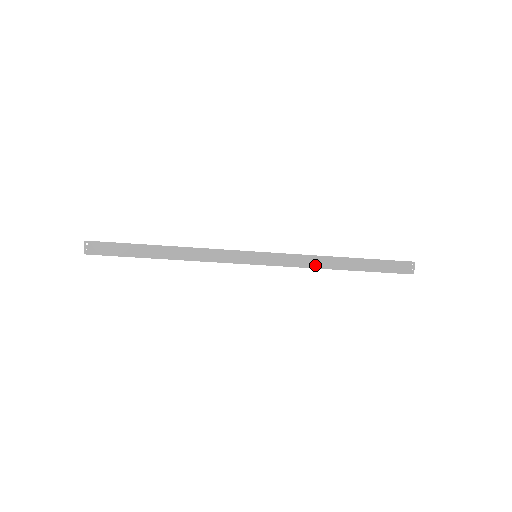
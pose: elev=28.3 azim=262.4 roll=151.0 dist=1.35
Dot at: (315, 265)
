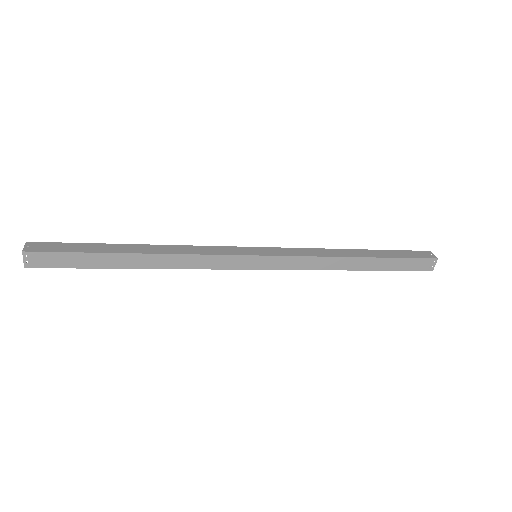
Dot at: (326, 267)
